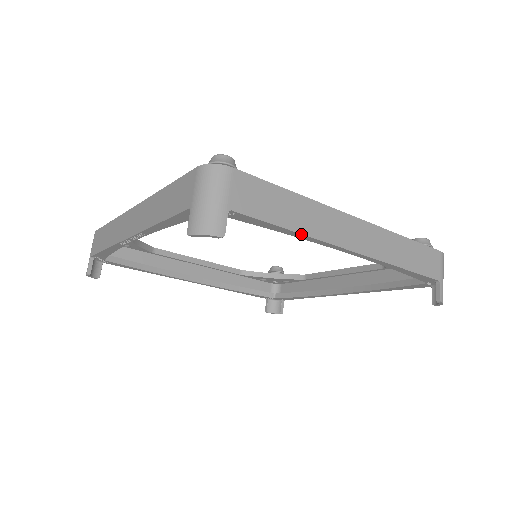
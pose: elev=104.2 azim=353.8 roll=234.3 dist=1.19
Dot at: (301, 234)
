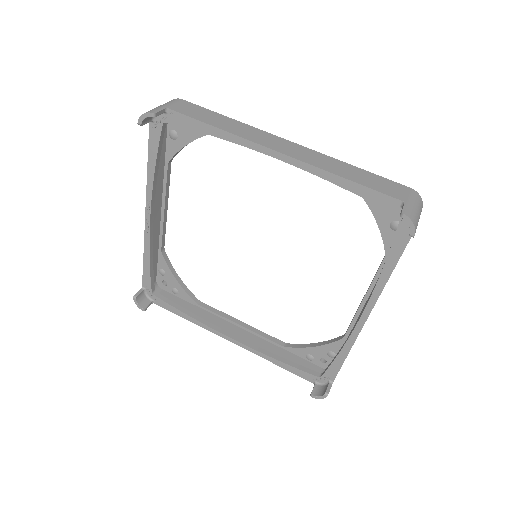
Dot at: (225, 131)
